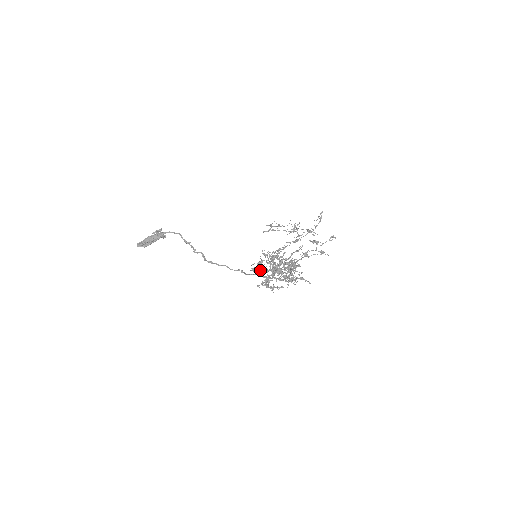
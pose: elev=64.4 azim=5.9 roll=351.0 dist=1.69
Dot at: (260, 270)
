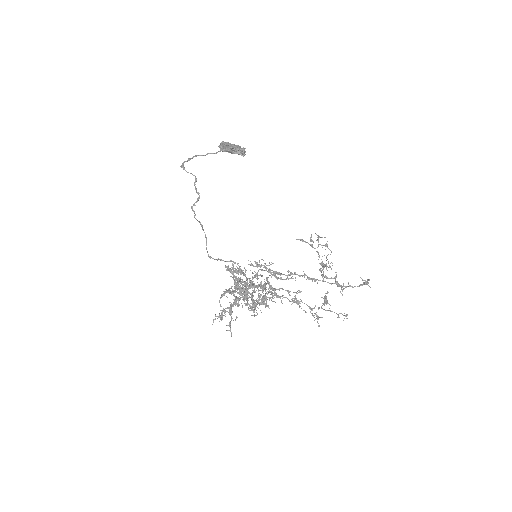
Dot at: (241, 272)
